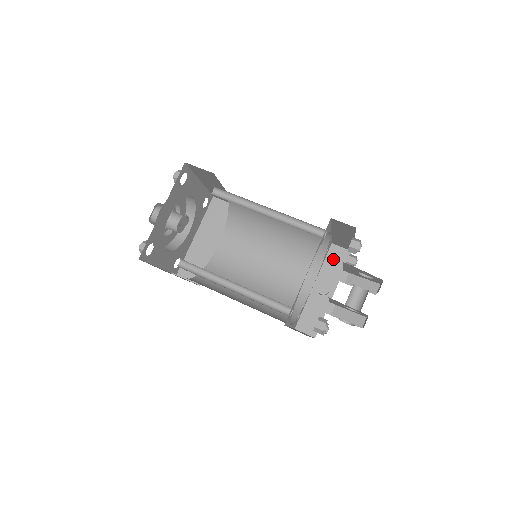
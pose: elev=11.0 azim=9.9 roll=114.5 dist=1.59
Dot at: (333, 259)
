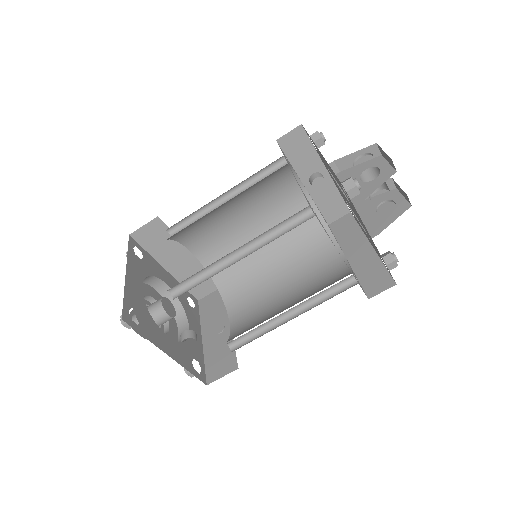
Dot at: (294, 150)
